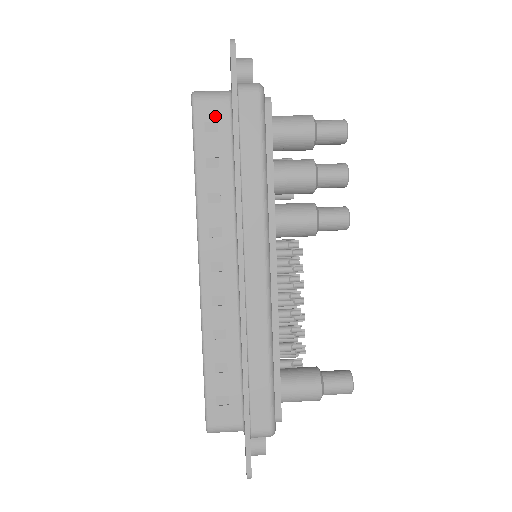
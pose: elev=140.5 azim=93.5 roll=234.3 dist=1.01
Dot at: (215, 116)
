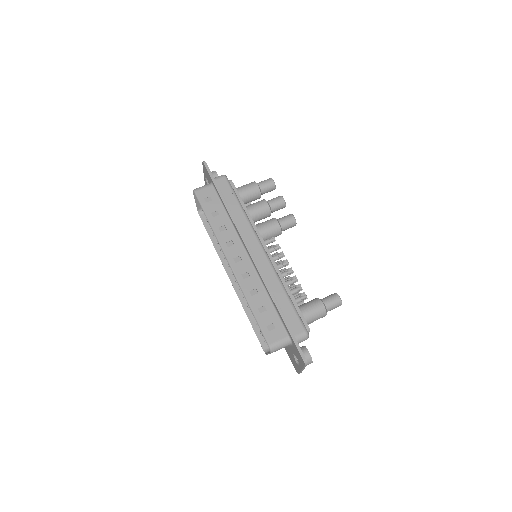
Dot at: (208, 194)
